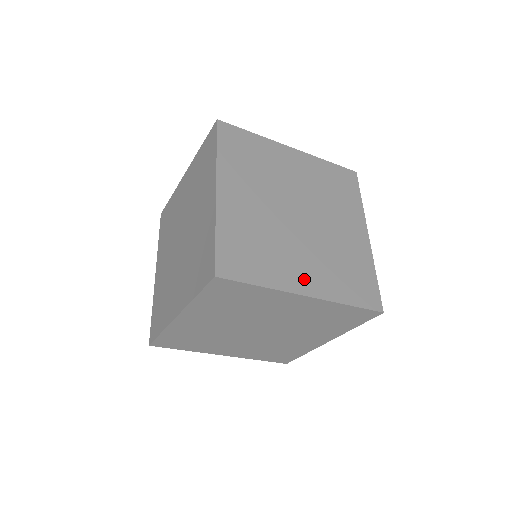
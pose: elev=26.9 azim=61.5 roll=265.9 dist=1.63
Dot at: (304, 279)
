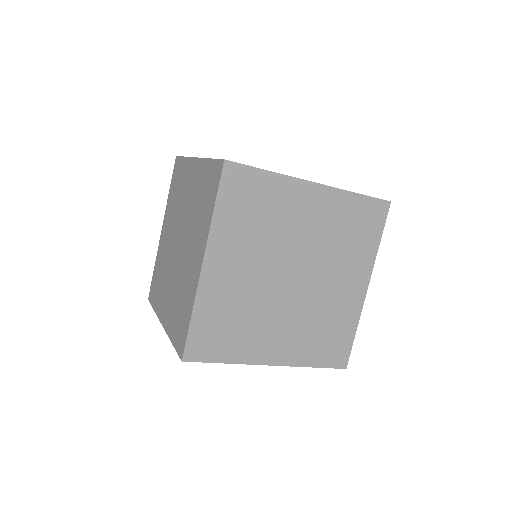
Dot at: (273, 349)
